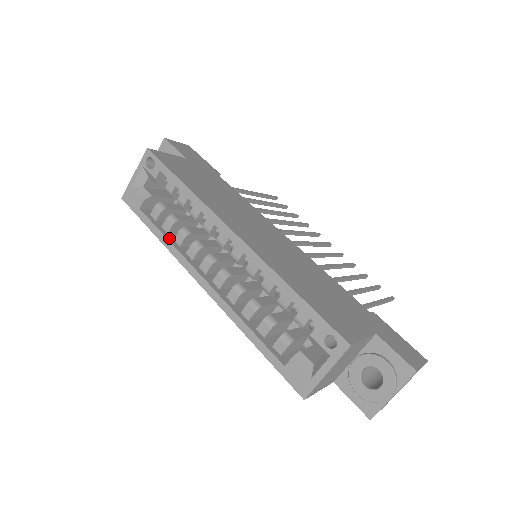
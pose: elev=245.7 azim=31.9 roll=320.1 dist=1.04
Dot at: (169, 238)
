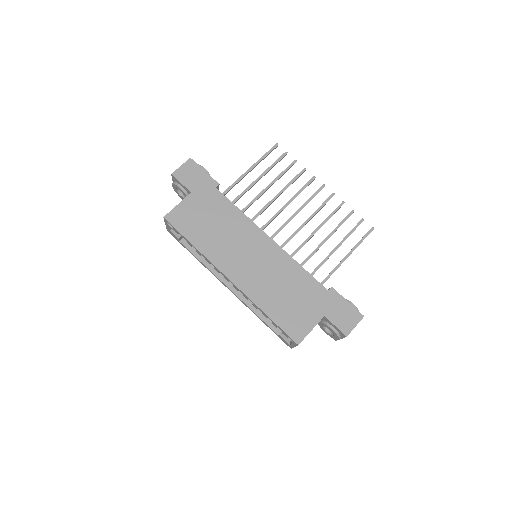
Dot at: (202, 260)
